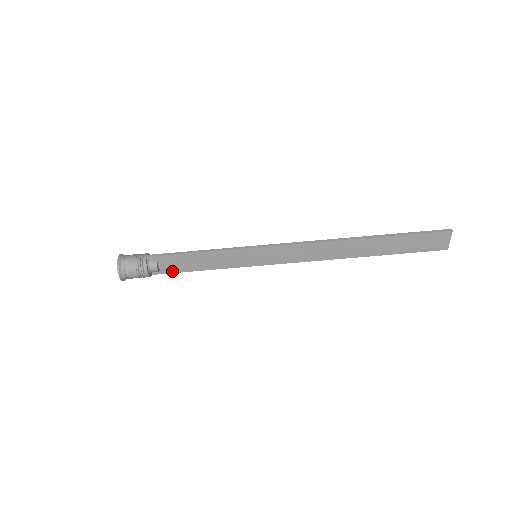
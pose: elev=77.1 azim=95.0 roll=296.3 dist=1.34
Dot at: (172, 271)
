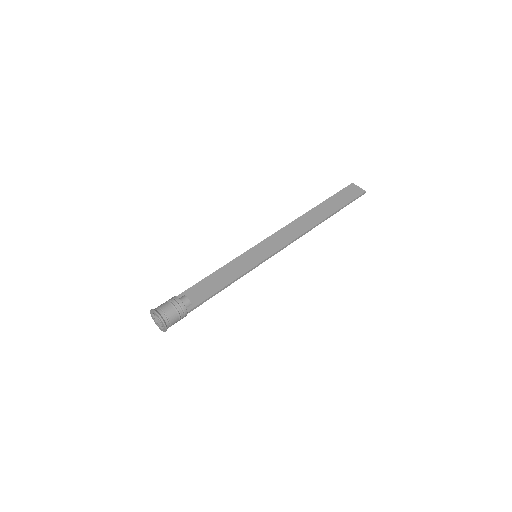
Dot at: (202, 300)
